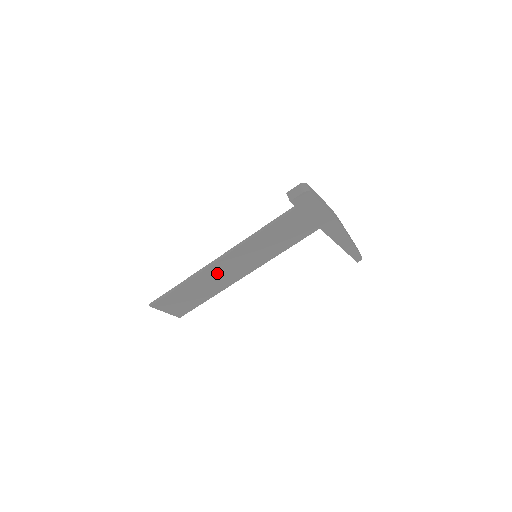
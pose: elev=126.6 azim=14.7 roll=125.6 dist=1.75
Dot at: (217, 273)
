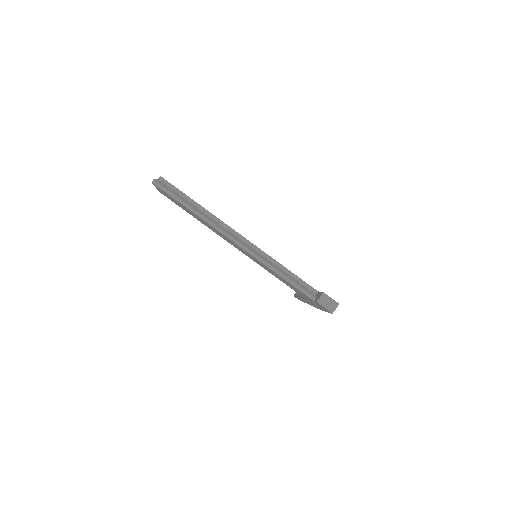
Dot at: occluded
